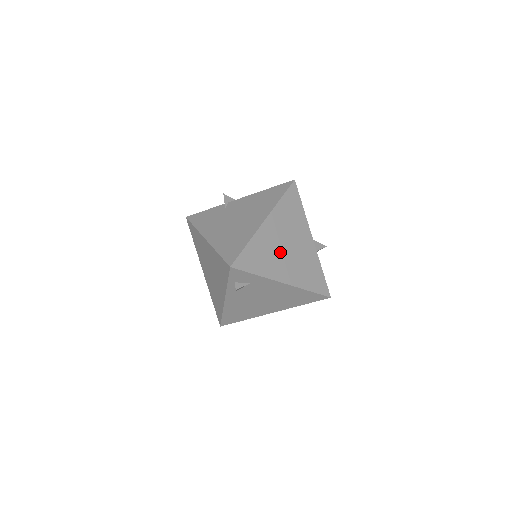
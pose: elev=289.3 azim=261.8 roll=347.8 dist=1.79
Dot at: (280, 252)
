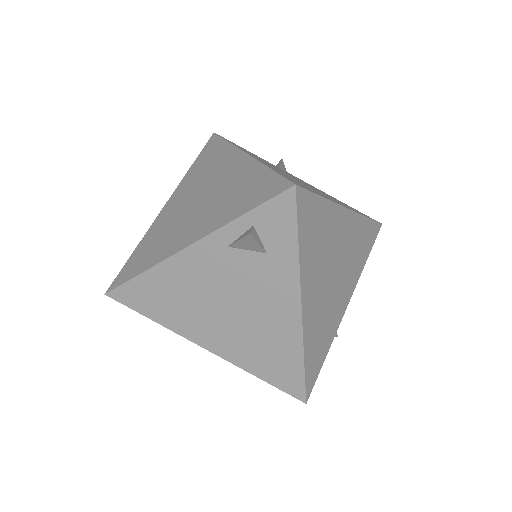
Dot at: (328, 266)
